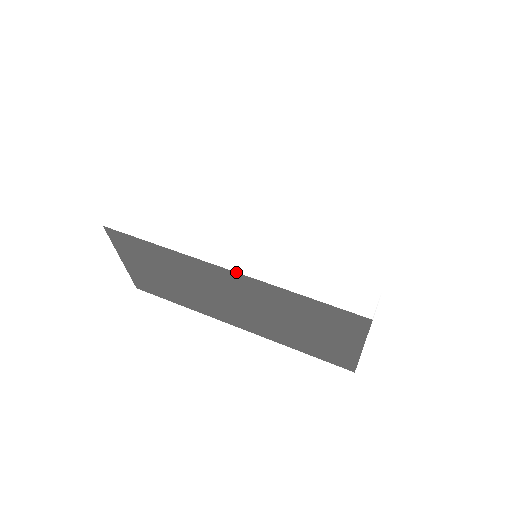
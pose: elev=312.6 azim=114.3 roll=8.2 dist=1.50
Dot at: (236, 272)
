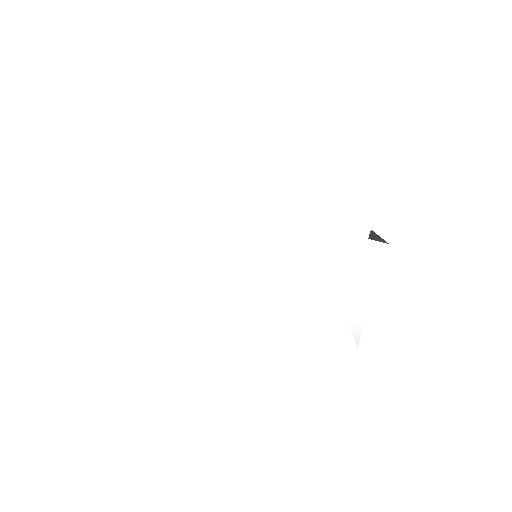
Dot at: occluded
